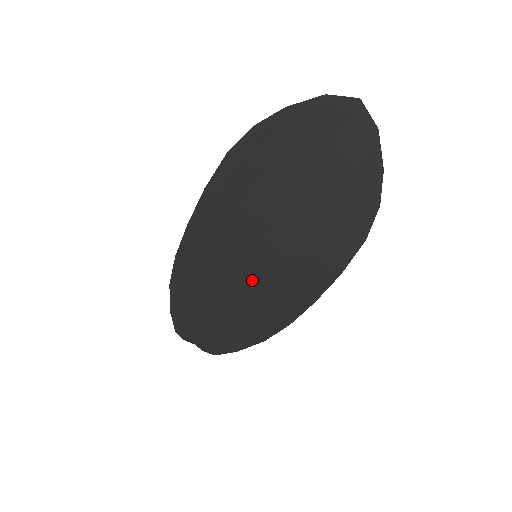
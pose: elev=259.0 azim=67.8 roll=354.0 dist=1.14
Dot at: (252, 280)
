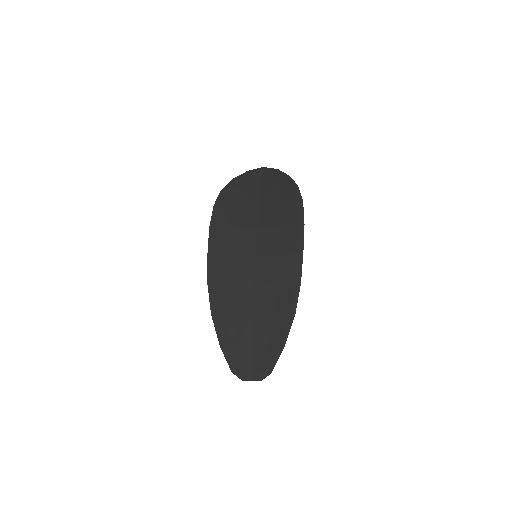
Dot at: (261, 270)
